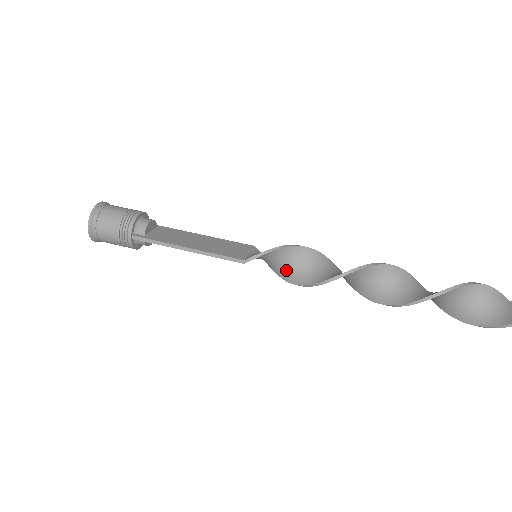
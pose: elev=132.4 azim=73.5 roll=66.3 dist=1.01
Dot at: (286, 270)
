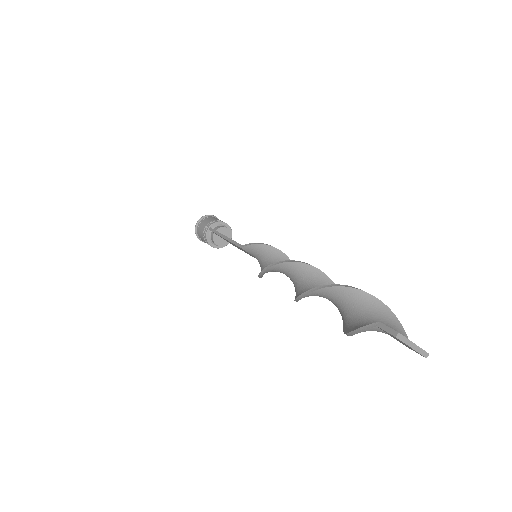
Dot at: occluded
